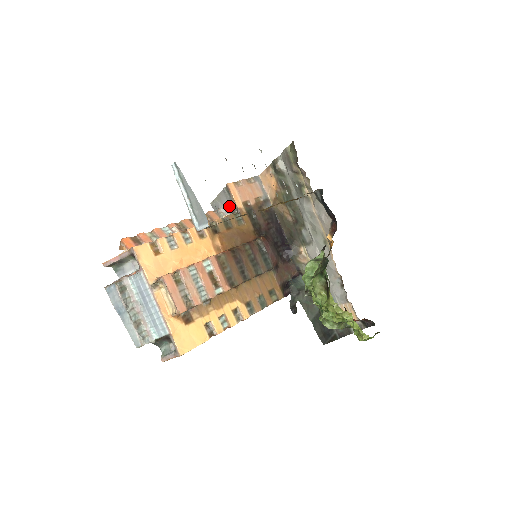
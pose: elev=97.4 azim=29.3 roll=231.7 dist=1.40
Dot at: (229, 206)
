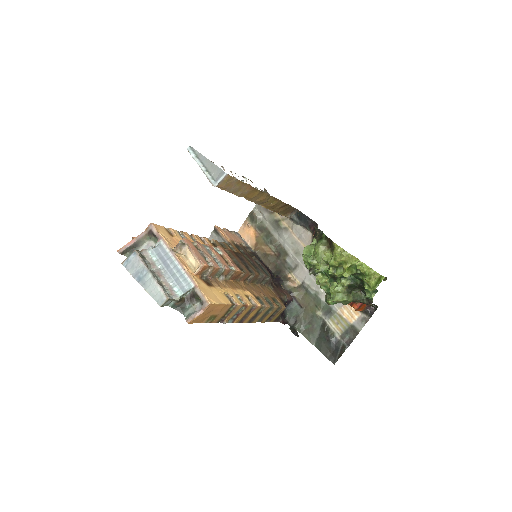
Dot at: occluded
